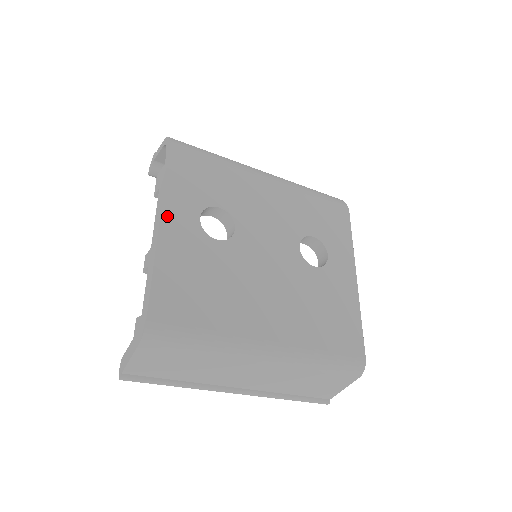
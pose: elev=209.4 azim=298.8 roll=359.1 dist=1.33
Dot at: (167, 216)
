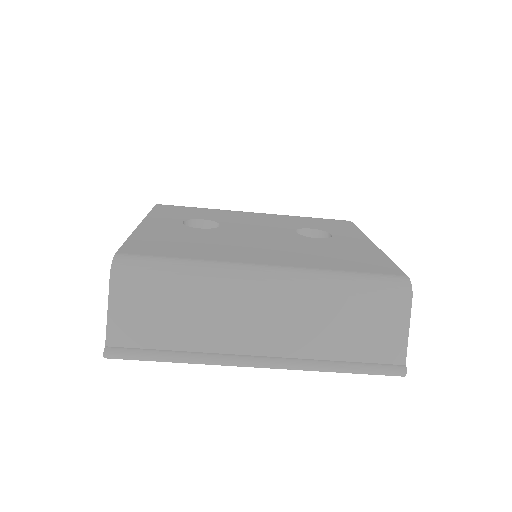
Dot at: (149, 221)
